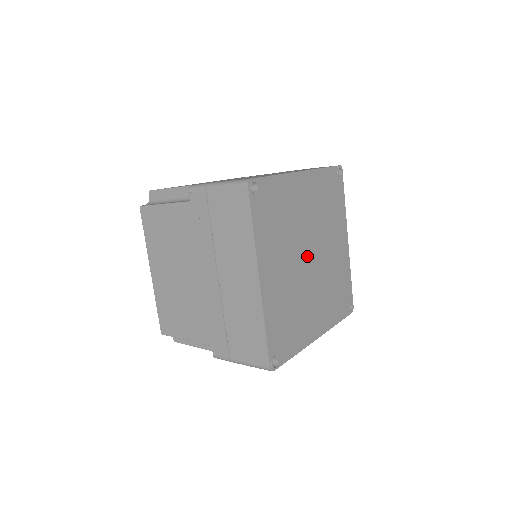
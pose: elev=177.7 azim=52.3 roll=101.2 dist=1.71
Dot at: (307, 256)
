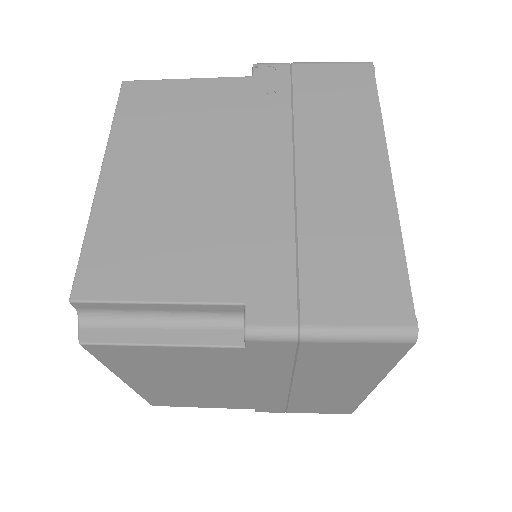
Dot at: occluded
